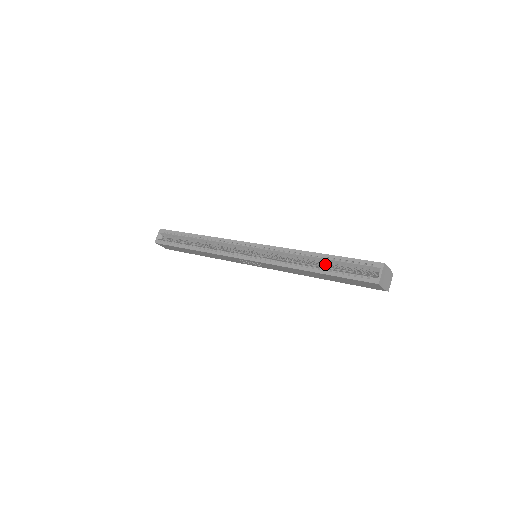
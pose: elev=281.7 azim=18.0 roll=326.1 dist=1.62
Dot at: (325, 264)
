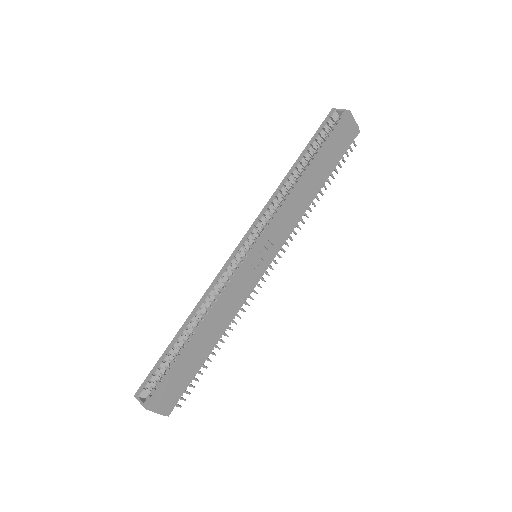
Dot at: occluded
